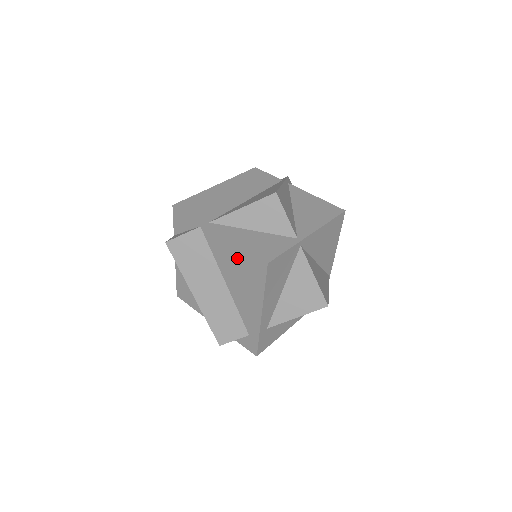
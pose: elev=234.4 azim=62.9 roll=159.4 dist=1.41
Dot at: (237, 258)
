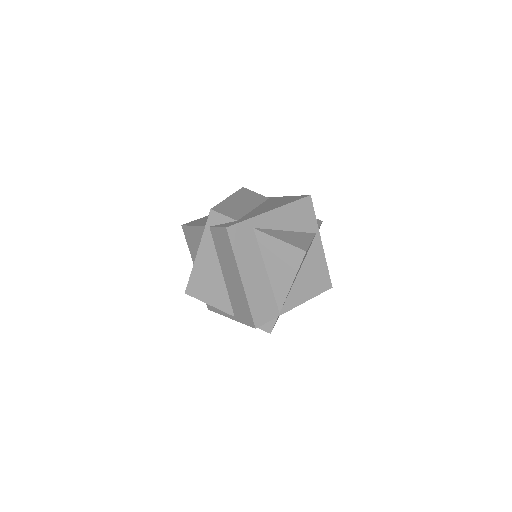
Dot at: (284, 199)
